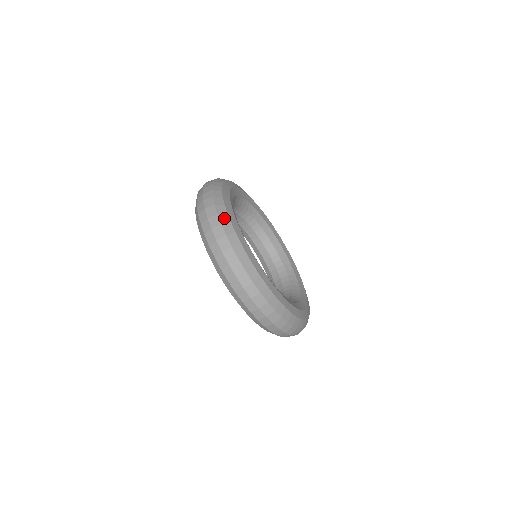
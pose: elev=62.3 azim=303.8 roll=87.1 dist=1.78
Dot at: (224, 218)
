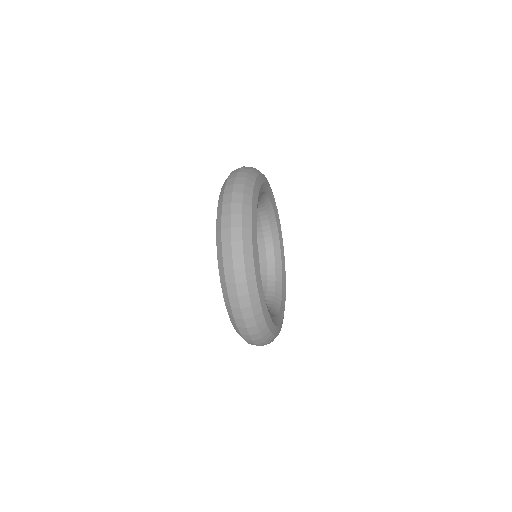
Dot at: (262, 326)
